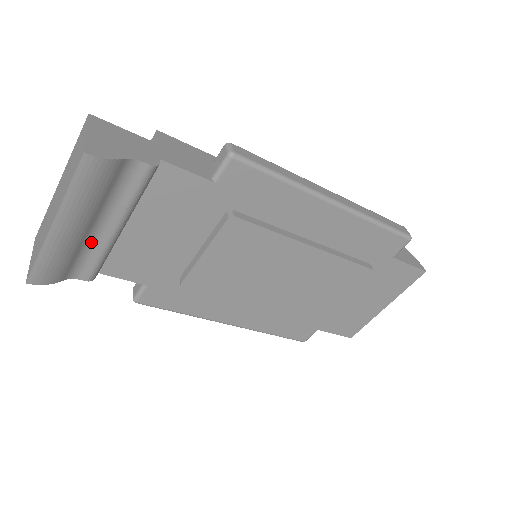
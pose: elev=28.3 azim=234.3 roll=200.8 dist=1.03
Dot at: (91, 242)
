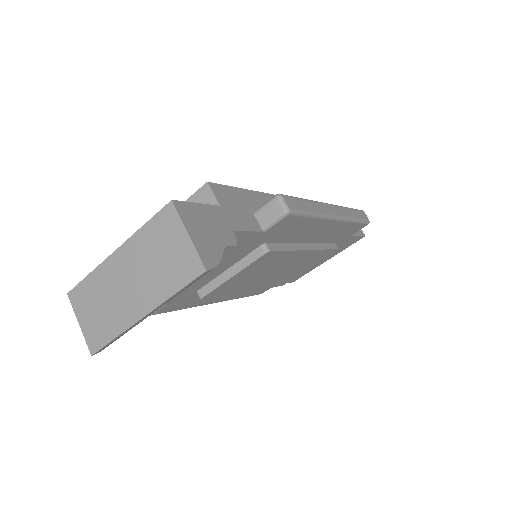
Dot at: occluded
